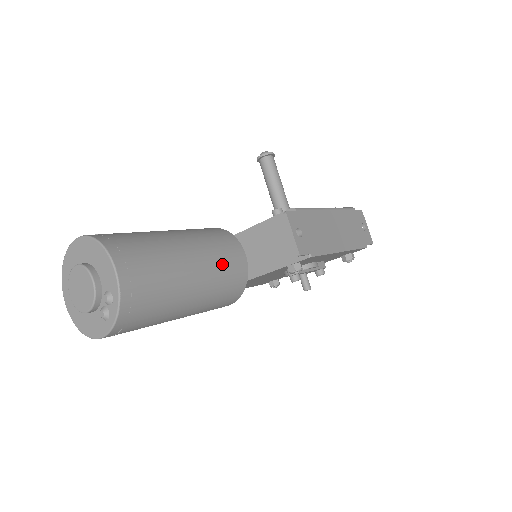
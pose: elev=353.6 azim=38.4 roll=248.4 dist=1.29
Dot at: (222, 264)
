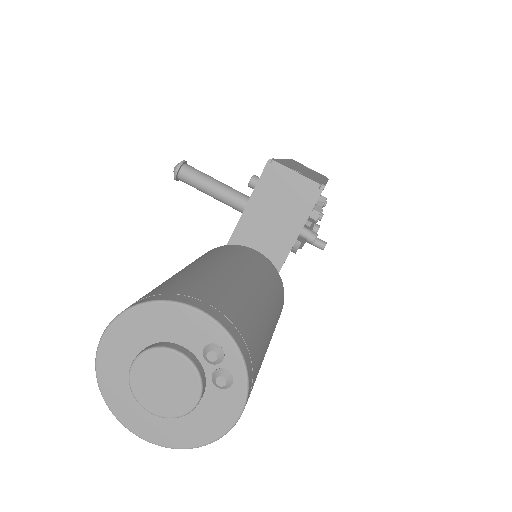
Dot at: (253, 264)
